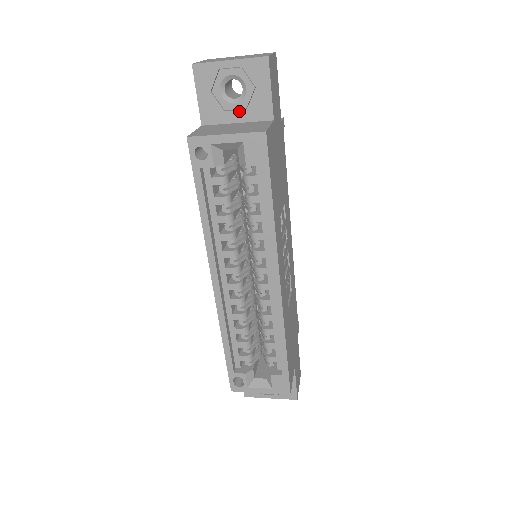
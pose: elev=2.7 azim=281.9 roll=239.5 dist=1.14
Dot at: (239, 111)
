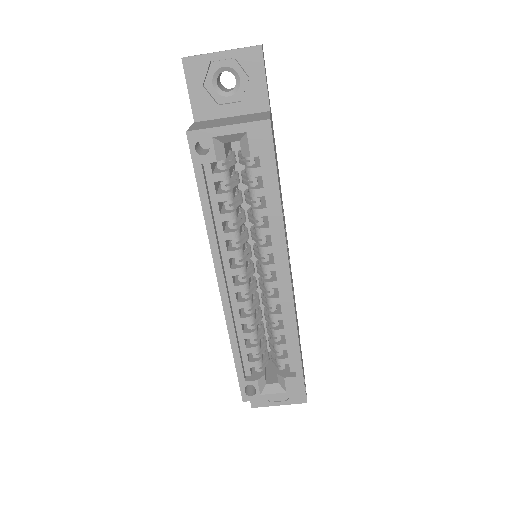
Dot at: (233, 104)
